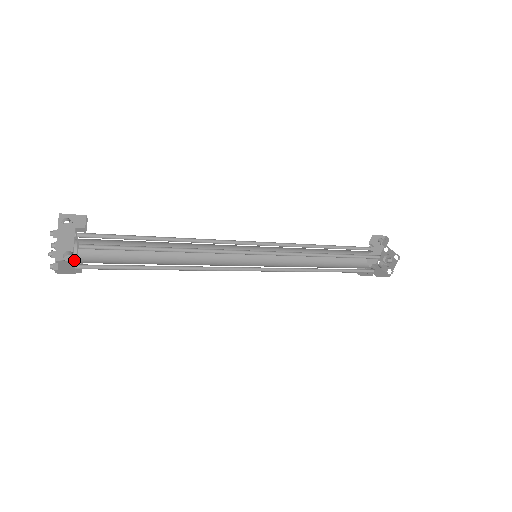
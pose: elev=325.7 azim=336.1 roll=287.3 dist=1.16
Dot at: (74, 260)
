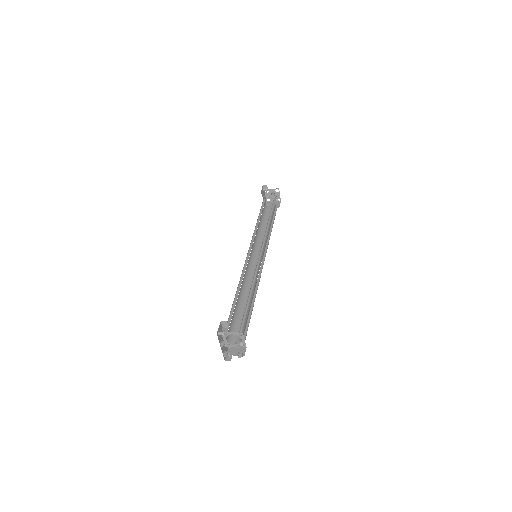
Dot at: (234, 345)
